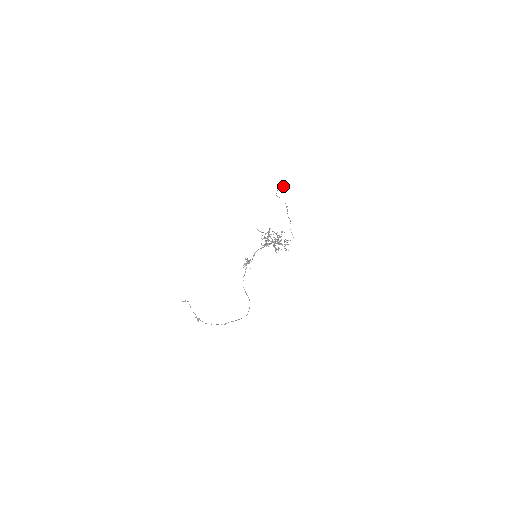
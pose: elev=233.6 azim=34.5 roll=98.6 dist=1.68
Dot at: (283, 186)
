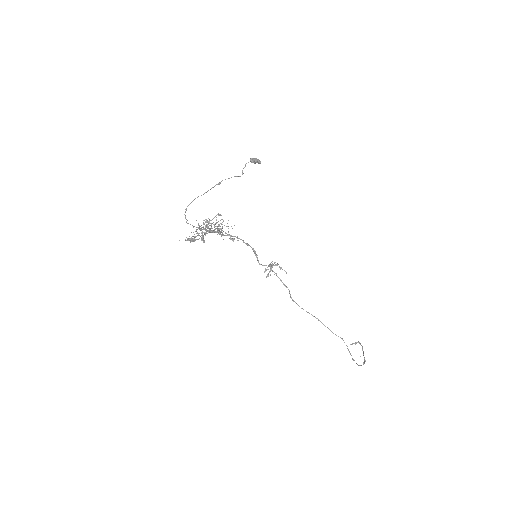
Dot at: (250, 160)
